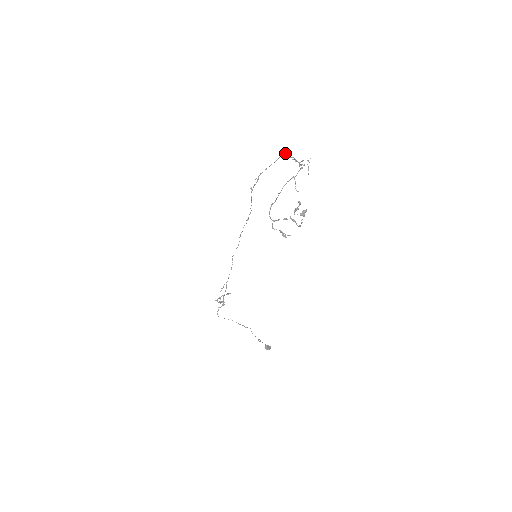
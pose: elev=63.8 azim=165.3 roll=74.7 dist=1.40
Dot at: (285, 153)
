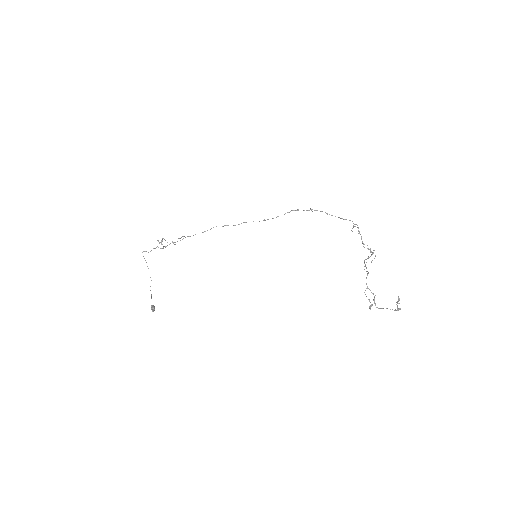
Dot at: occluded
